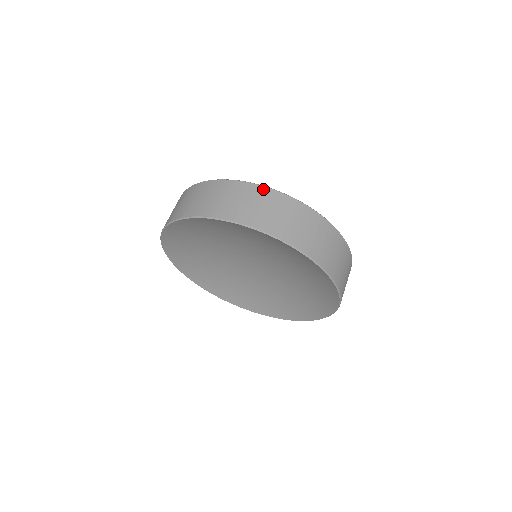
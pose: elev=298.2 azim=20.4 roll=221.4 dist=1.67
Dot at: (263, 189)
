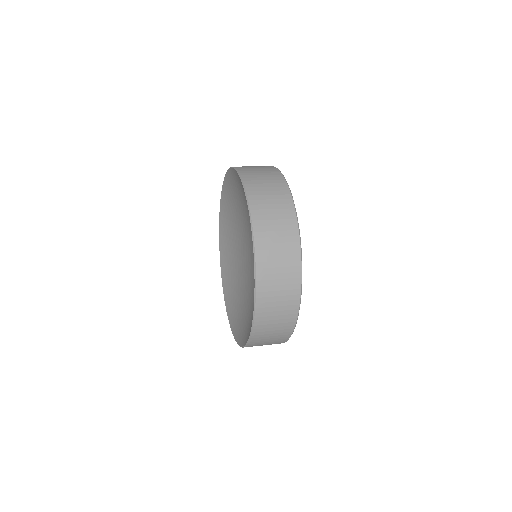
Dot at: (293, 215)
